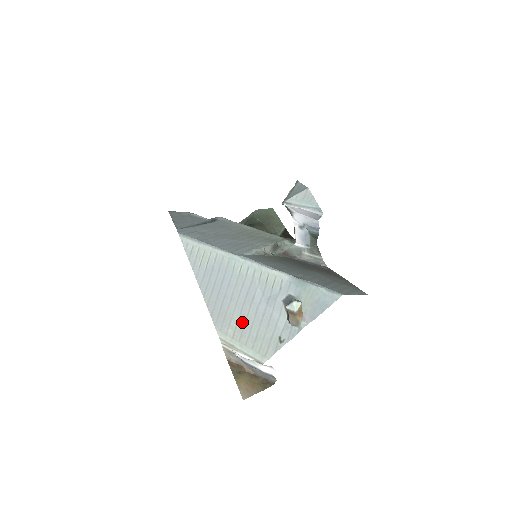
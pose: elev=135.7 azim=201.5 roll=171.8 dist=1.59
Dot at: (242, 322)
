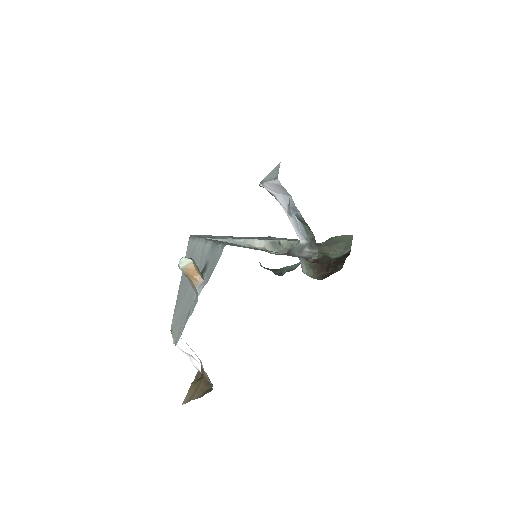
Dot at: (182, 304)
